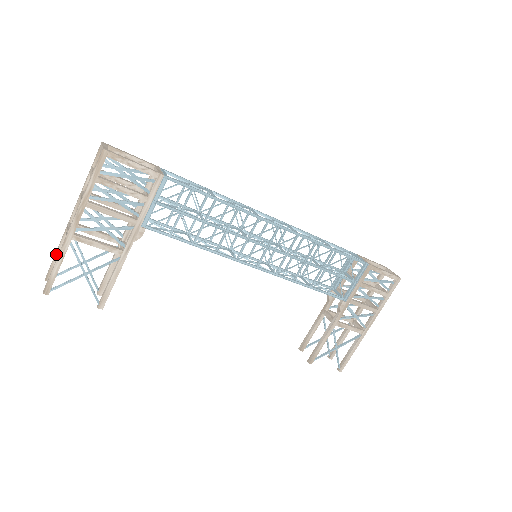
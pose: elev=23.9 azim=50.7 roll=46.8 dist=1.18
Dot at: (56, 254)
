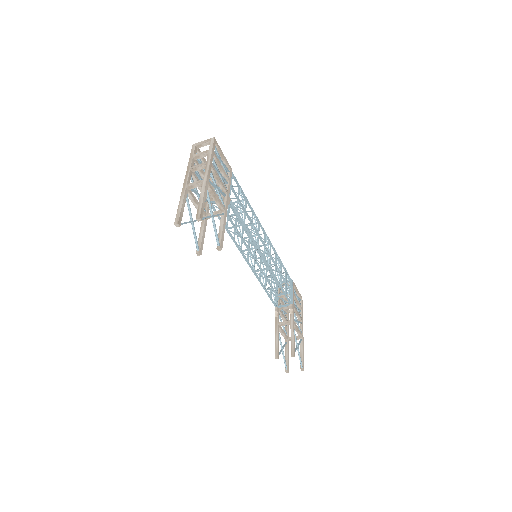
Dot at: (182, 205)
